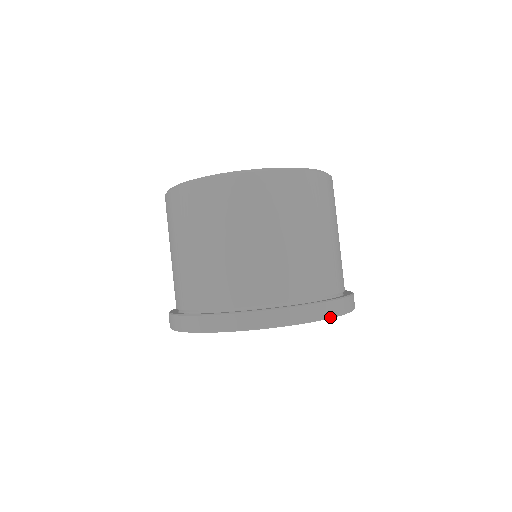
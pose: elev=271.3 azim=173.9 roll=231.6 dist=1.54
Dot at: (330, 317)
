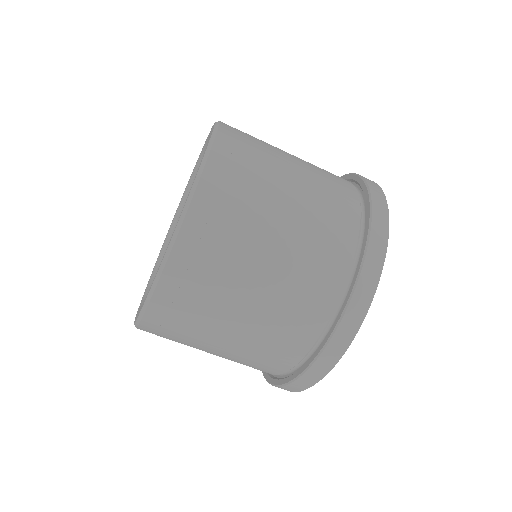
Dot at: (379, 186)
